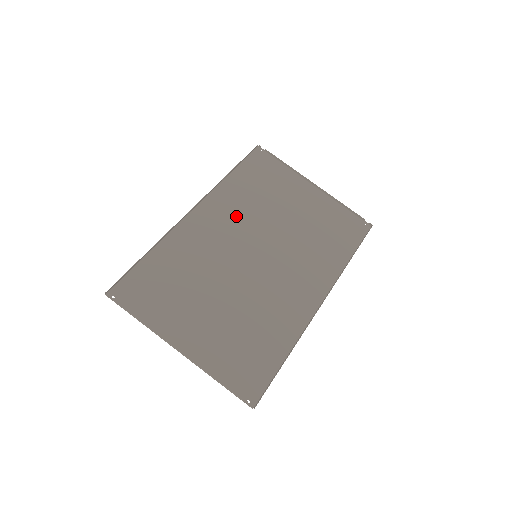
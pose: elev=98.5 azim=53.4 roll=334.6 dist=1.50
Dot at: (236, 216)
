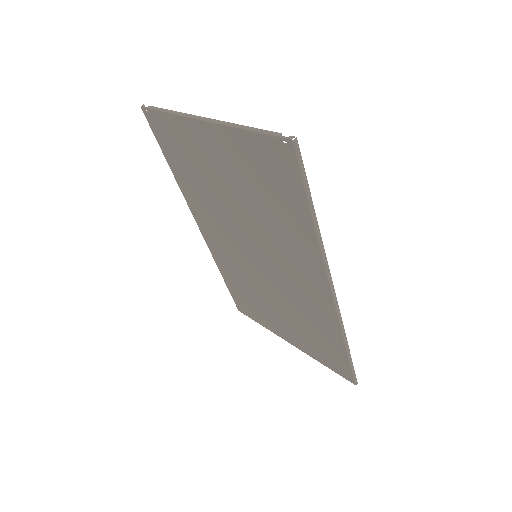
Dot at: (233, 260)
